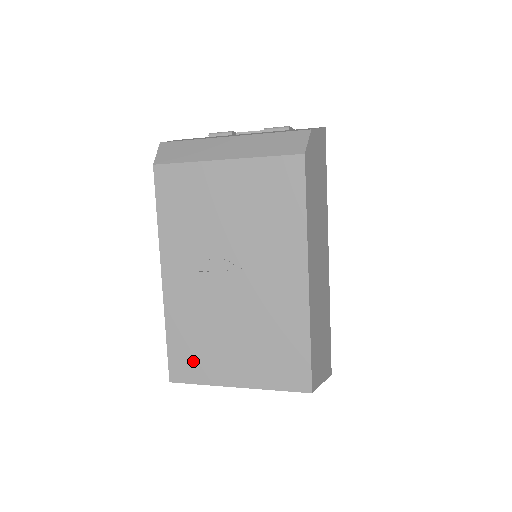
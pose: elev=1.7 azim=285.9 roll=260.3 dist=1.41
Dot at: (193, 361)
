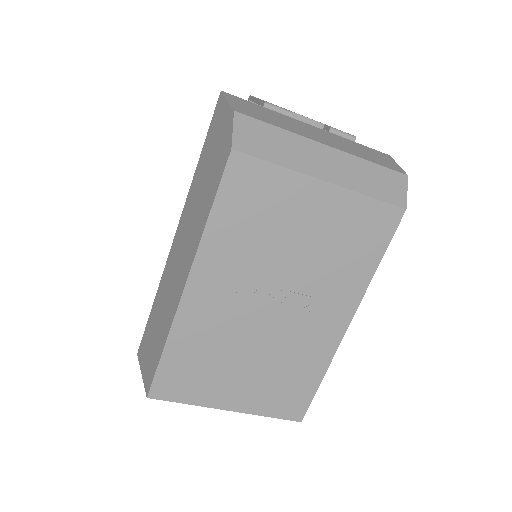
Dot at: (187, 381)
